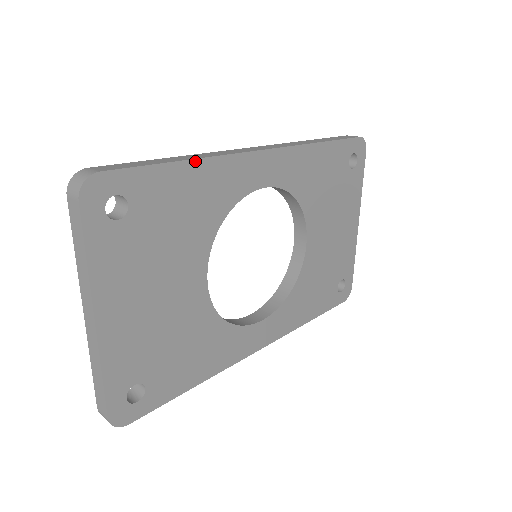
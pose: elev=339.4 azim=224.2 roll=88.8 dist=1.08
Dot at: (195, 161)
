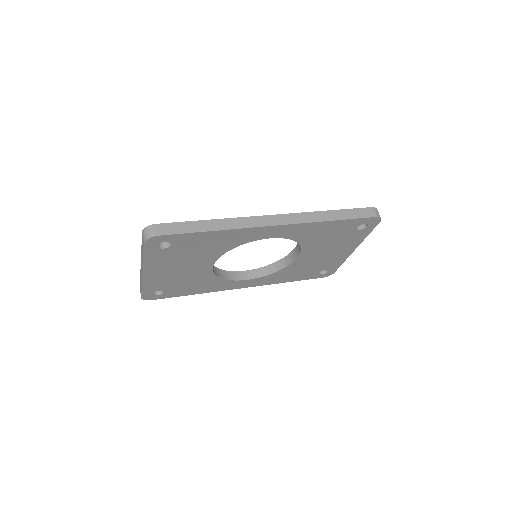
Dot at: (220, 231)
